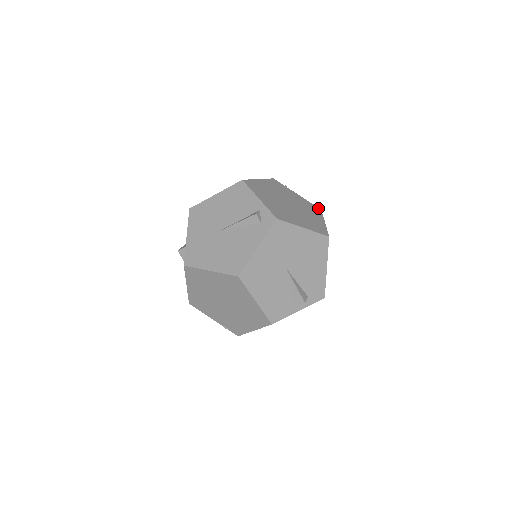
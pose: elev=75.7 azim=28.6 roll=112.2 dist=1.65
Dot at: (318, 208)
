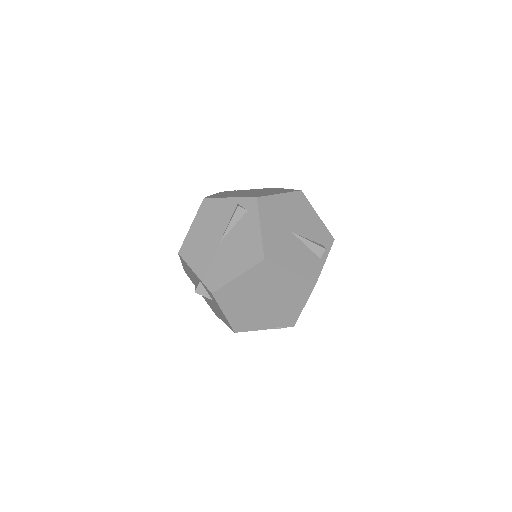
Dot at: occluded
